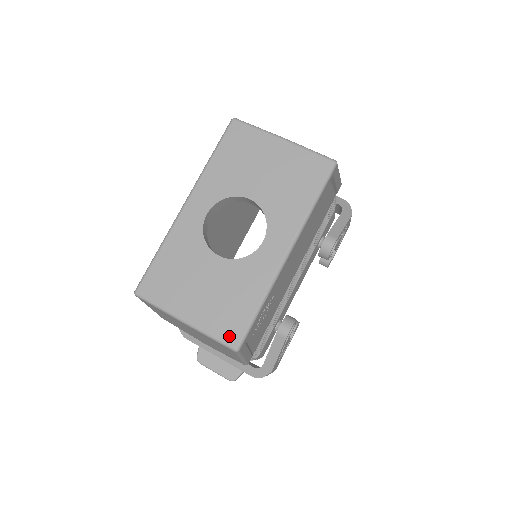
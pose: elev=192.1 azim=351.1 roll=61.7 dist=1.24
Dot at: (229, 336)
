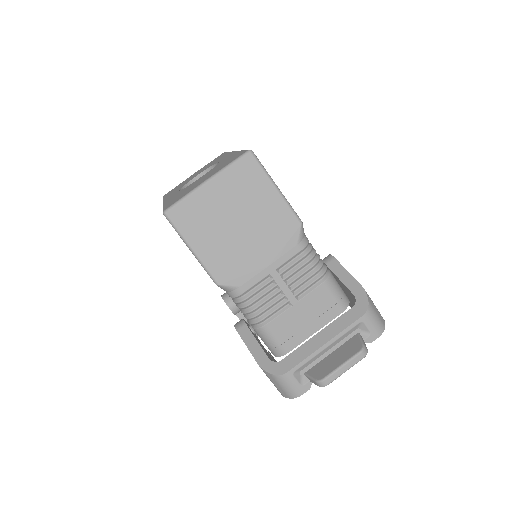
Dot at: (239, 156)
